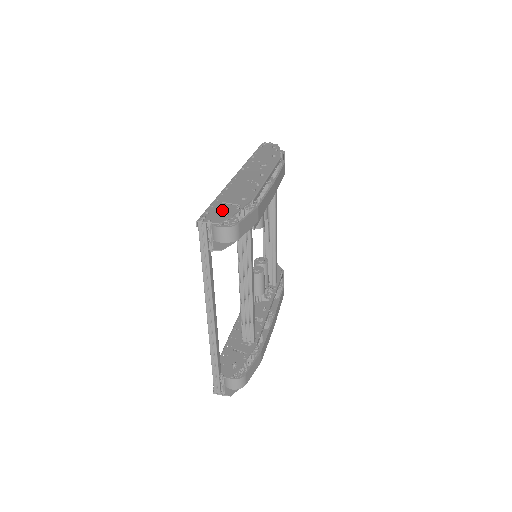
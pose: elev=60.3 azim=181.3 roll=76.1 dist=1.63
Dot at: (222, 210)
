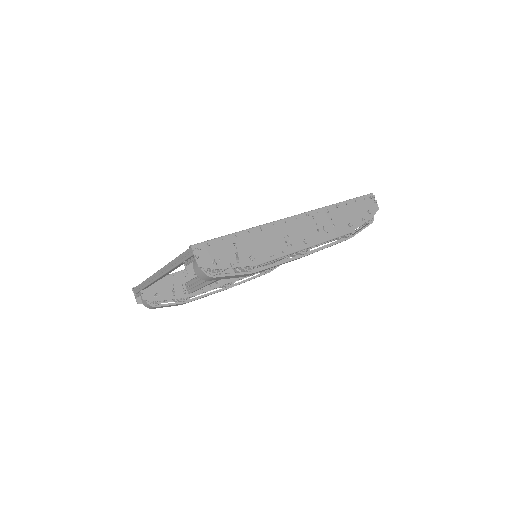
Dot at: (221, 254)
